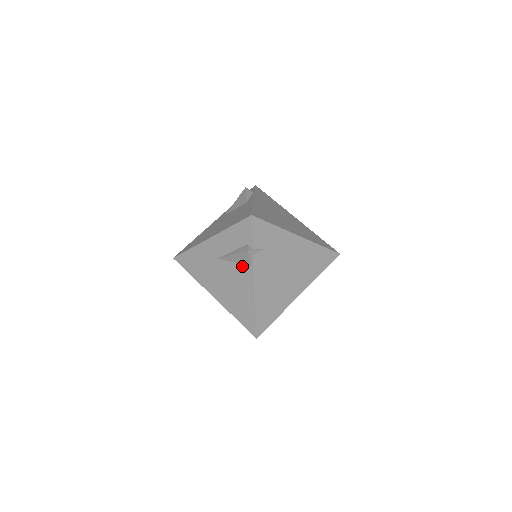
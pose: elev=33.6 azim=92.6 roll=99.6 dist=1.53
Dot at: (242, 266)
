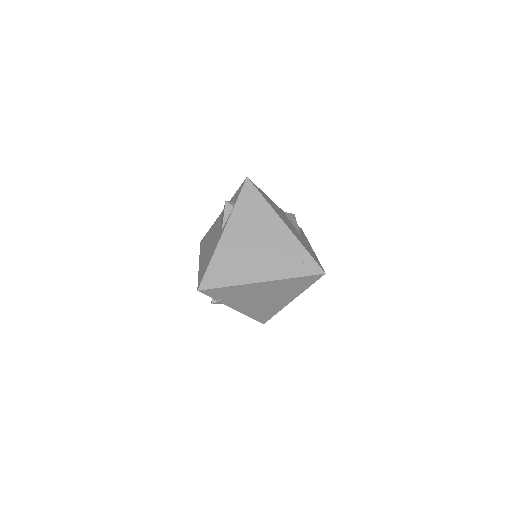
Dot at: occluded
